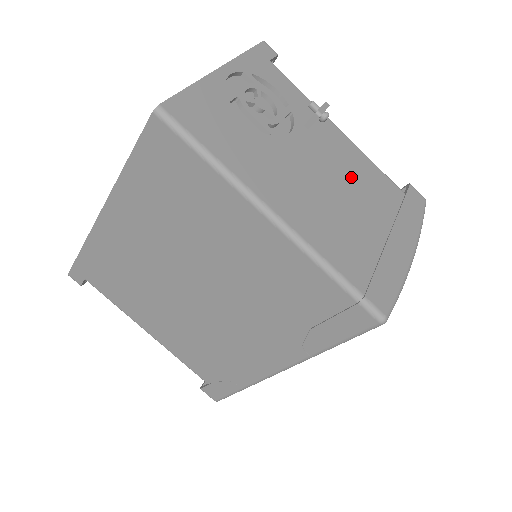
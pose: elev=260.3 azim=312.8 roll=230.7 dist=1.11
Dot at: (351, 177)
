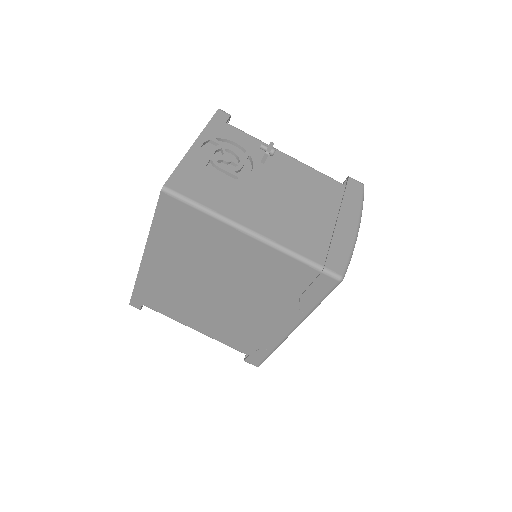
Dot at: (301, 188)
